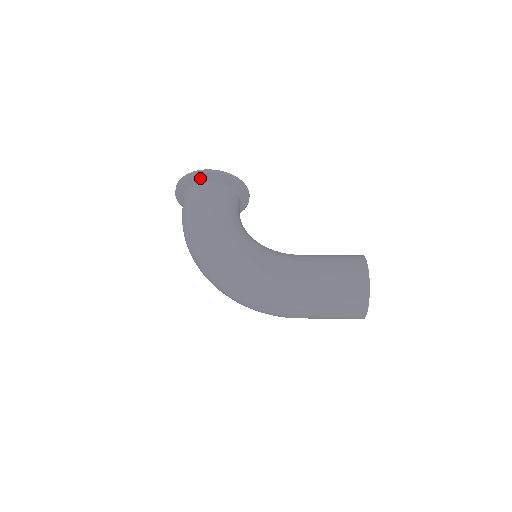
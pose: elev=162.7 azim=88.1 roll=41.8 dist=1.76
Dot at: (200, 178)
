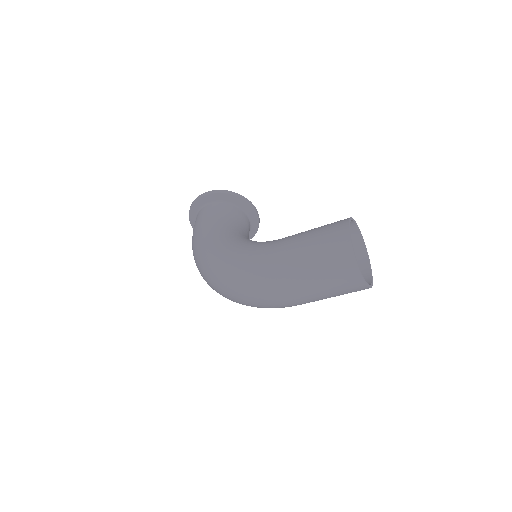
Dot at: (201, 203)
